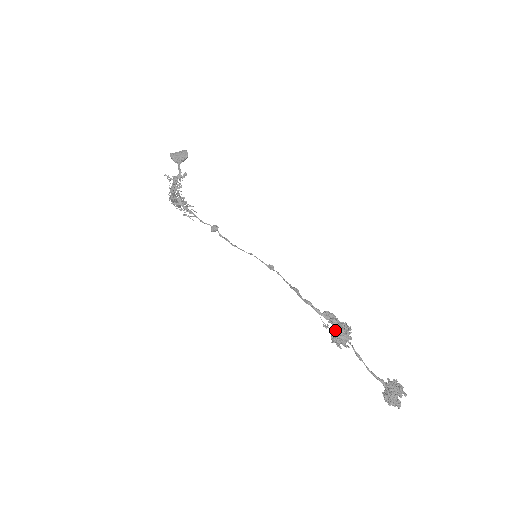
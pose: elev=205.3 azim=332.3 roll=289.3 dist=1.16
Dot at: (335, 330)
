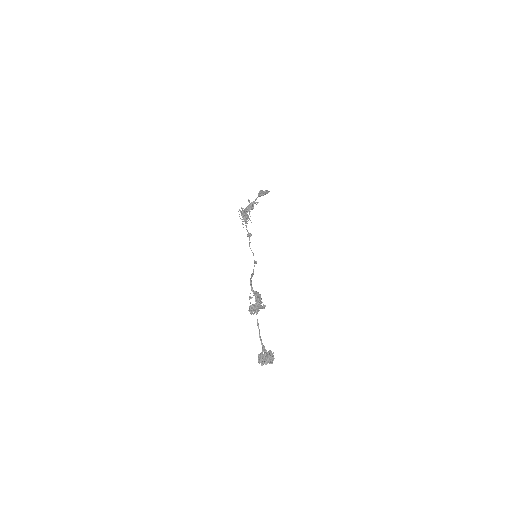
Dot at: occluded
